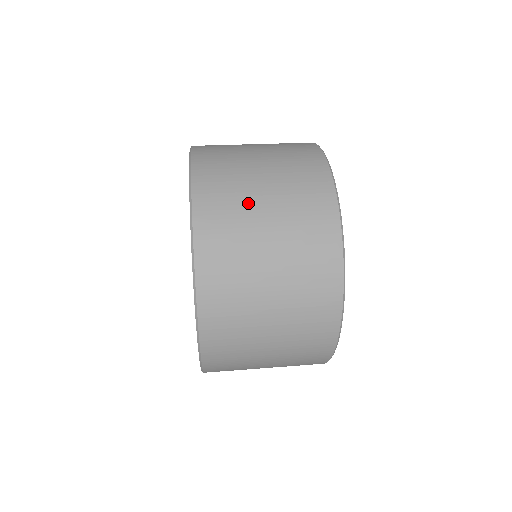
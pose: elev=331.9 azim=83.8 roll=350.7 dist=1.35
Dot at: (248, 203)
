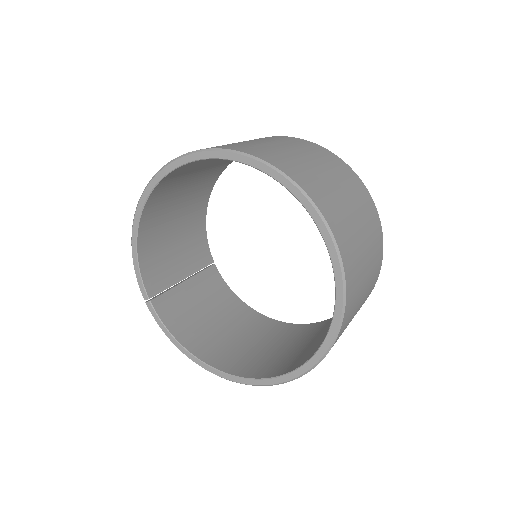
Dot at: (292, 155)
